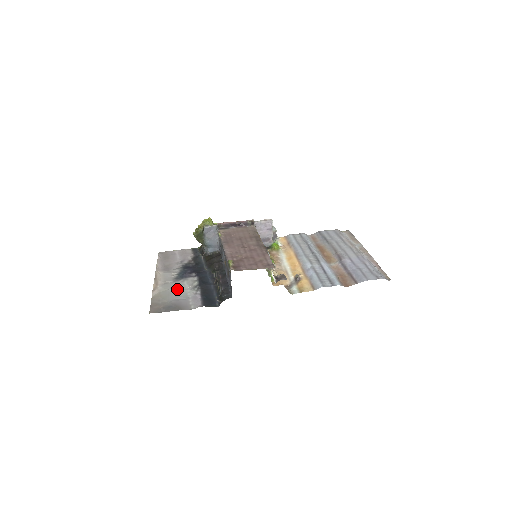
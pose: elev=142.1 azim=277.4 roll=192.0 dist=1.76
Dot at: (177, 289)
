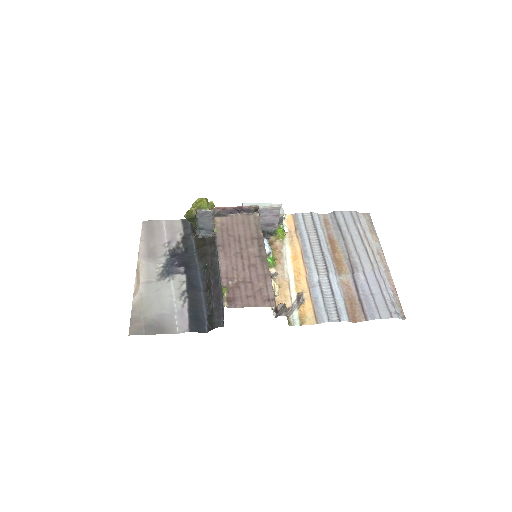
Dot at: (162, 295)
